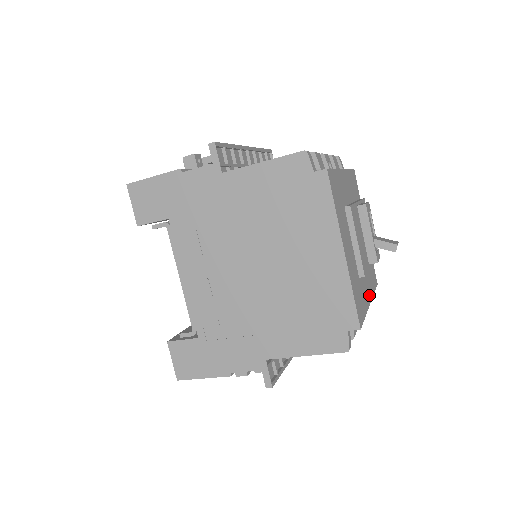
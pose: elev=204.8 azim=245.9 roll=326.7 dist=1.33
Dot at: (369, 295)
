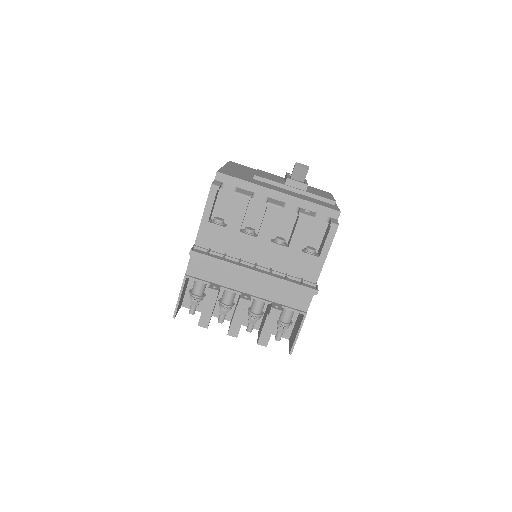
Dot at: occluded
